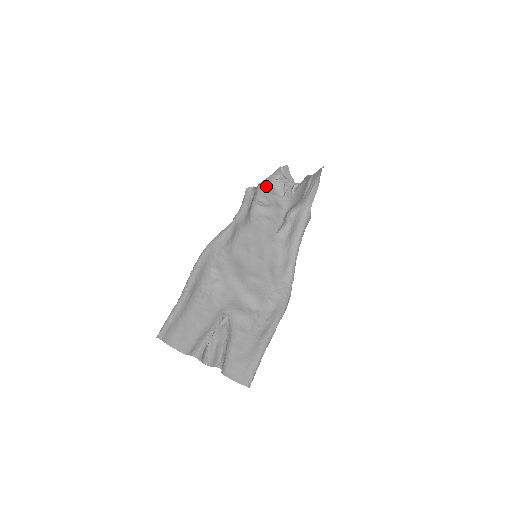
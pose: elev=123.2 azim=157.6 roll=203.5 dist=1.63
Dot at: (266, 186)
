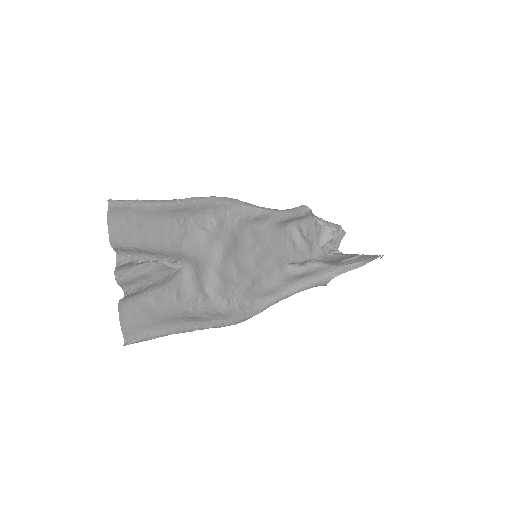
Dot at: (318, 223)
